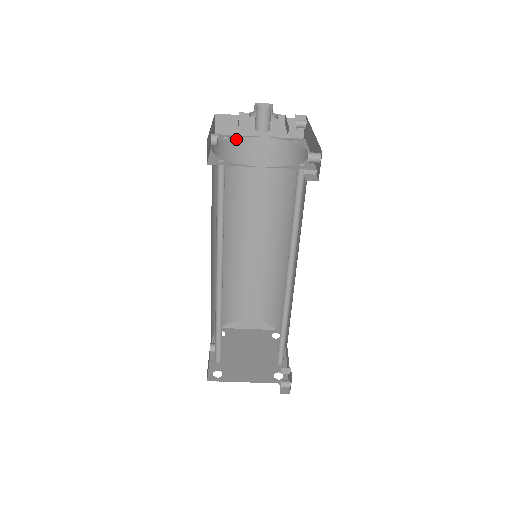
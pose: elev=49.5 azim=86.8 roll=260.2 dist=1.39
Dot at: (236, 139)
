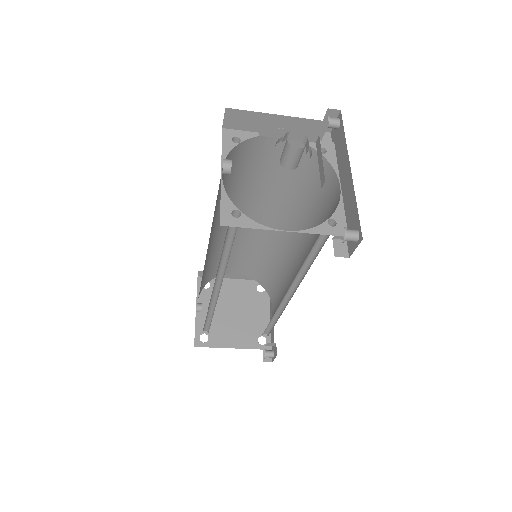
Dot at: (249, 140)
